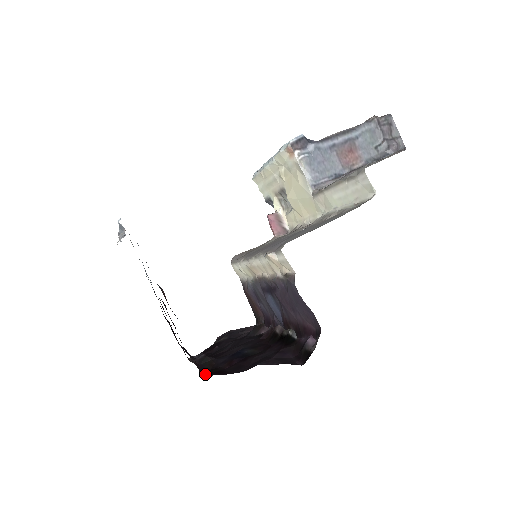
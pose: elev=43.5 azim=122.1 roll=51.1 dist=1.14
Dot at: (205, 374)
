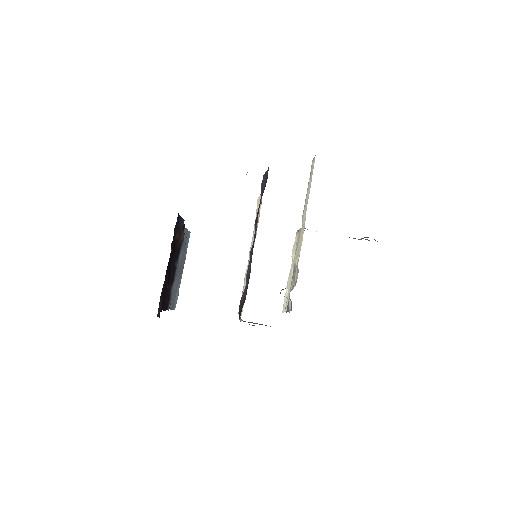
Dot at: occluded
